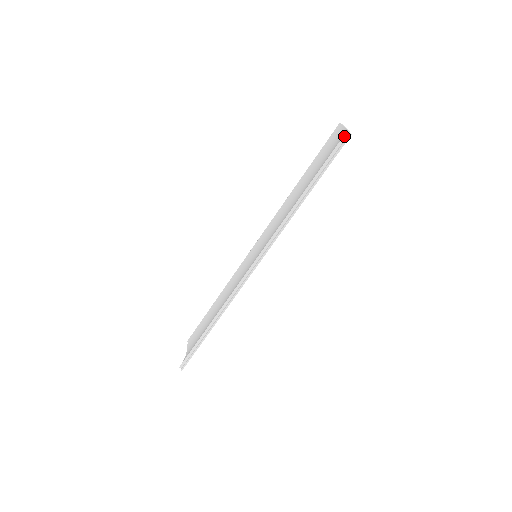
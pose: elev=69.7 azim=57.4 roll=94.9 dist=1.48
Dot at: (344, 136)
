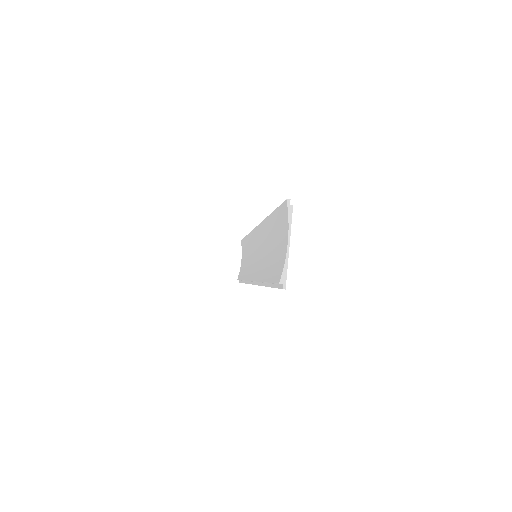
Dot at: occluded
